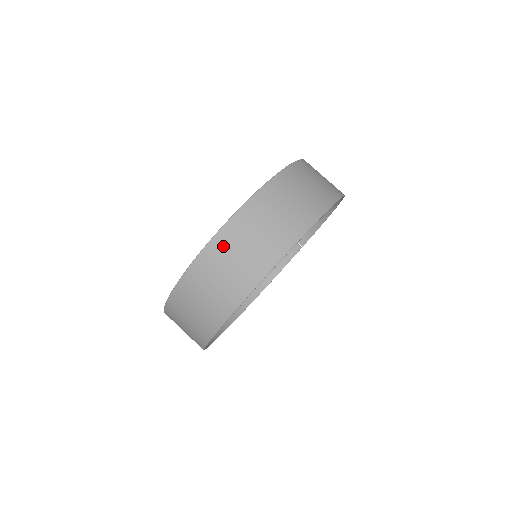
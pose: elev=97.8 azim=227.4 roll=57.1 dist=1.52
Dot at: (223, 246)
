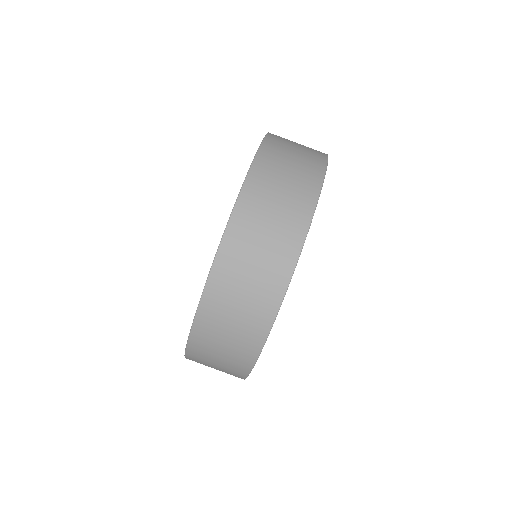
Dot at: (199, 355)
